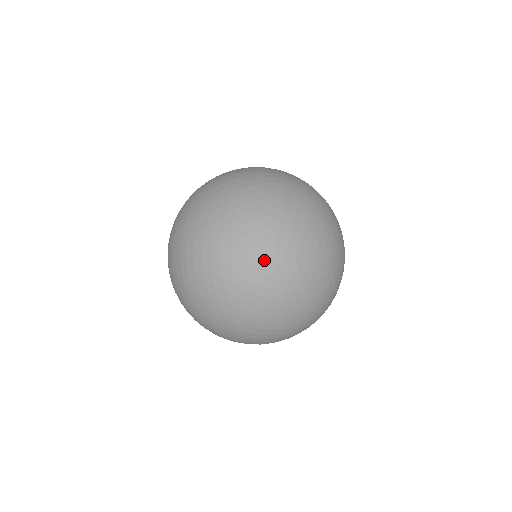
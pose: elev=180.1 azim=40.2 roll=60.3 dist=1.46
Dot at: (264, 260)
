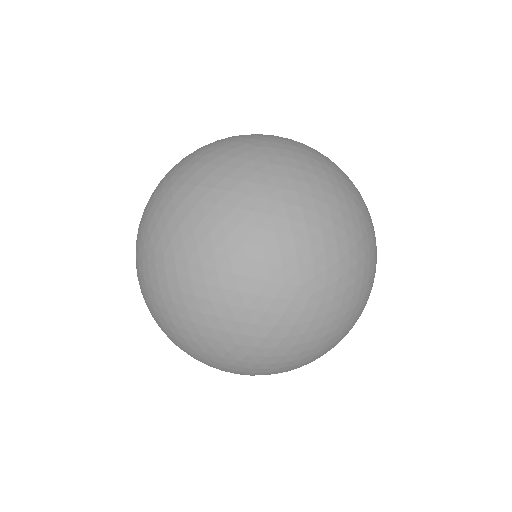
Dot at: (249, 148)
